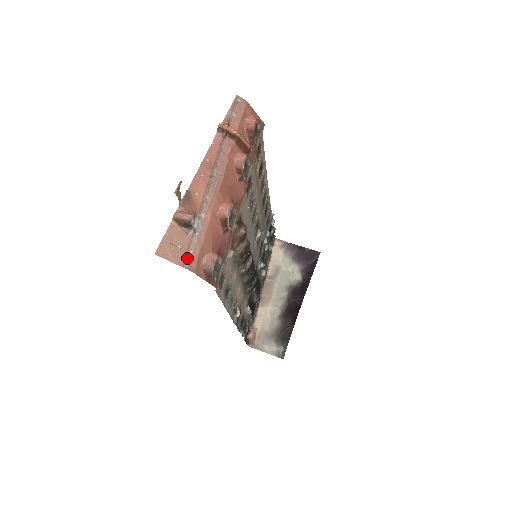
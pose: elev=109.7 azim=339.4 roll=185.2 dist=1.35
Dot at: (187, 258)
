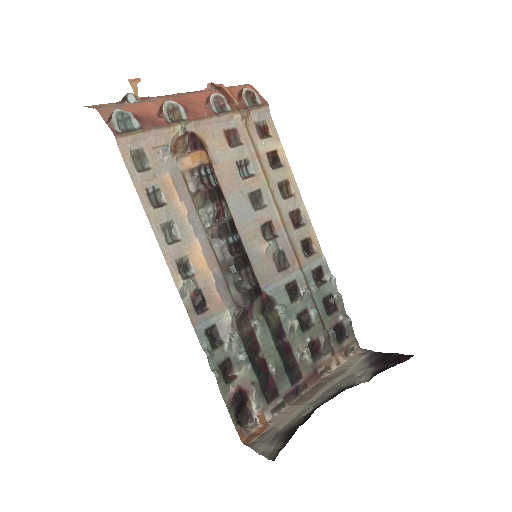
Dot at: (103, 107)
